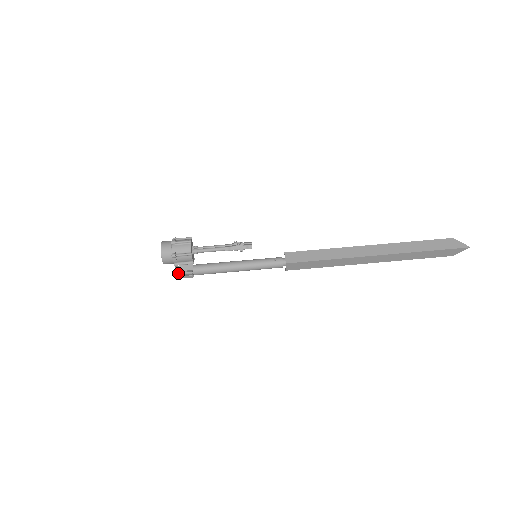
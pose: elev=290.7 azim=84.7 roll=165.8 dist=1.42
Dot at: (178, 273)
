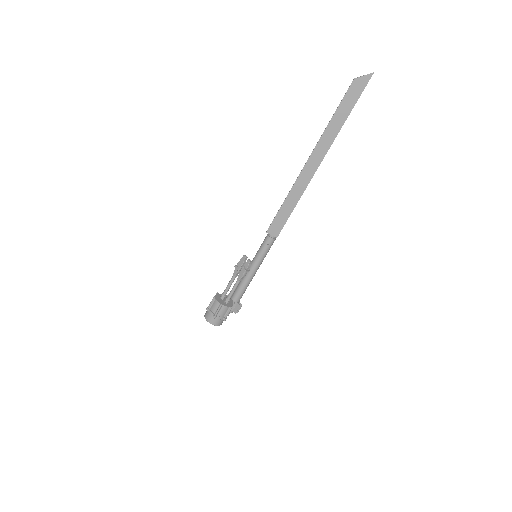
Dot at: (232, 312)
